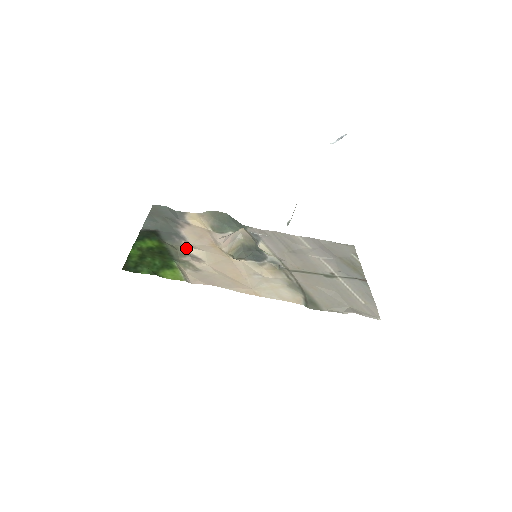
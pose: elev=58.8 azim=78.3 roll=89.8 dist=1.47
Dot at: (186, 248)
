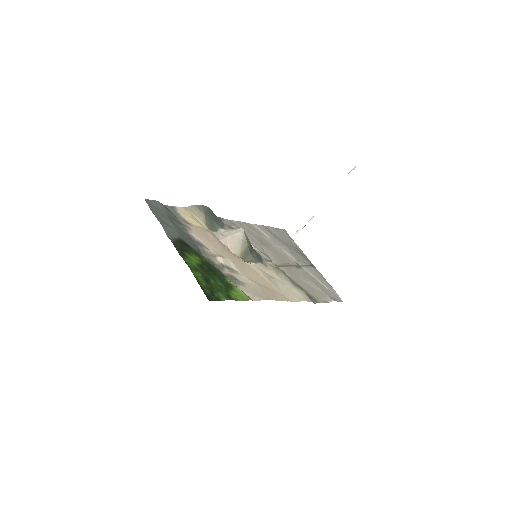
Dot at: (215, 258)
